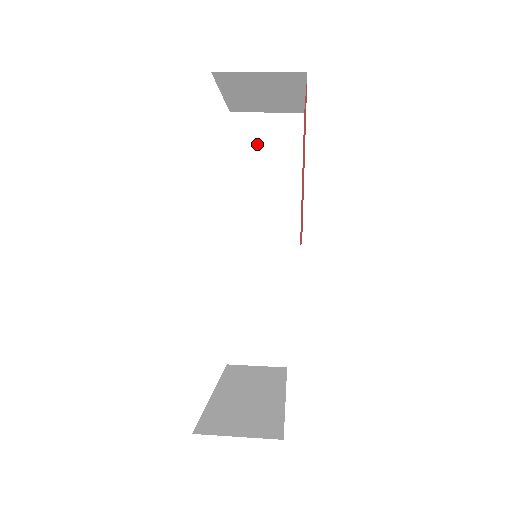
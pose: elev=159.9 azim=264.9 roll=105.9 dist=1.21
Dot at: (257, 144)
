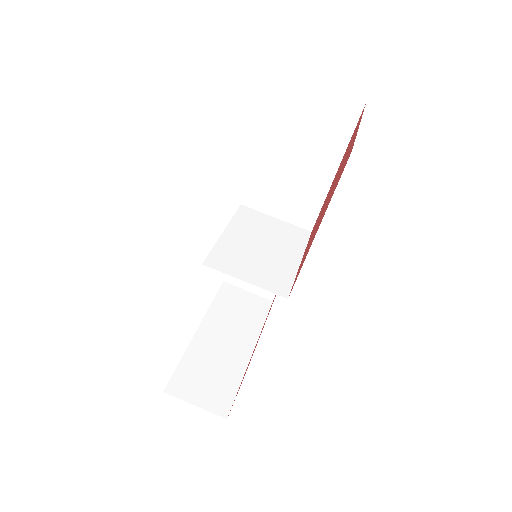
Dot at: (299, 119)
